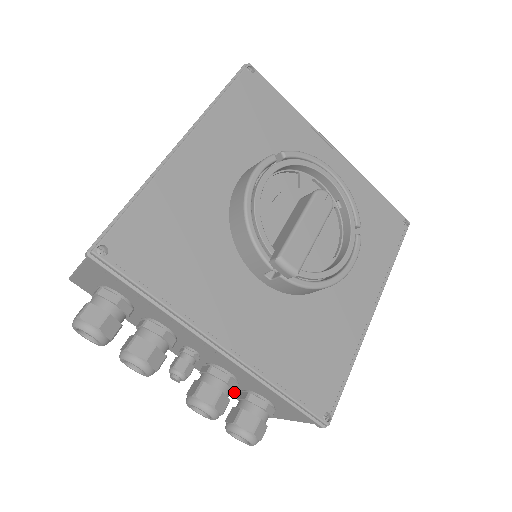
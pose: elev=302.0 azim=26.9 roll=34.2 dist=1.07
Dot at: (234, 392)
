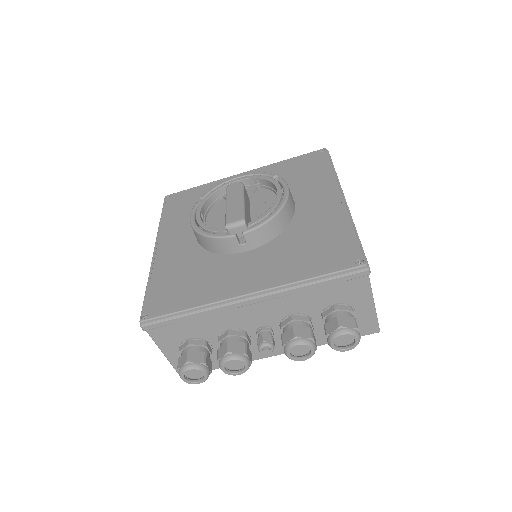
Dot at: occluded
